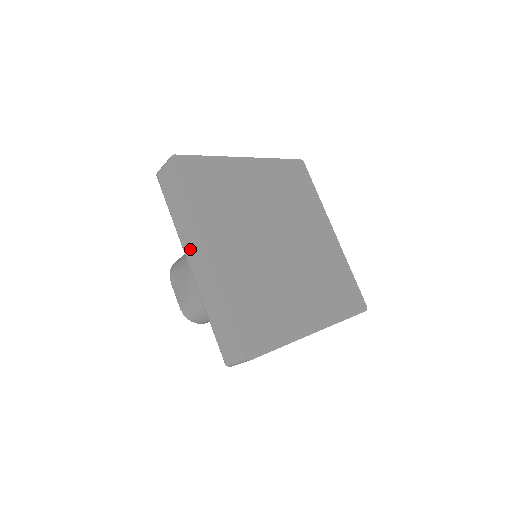
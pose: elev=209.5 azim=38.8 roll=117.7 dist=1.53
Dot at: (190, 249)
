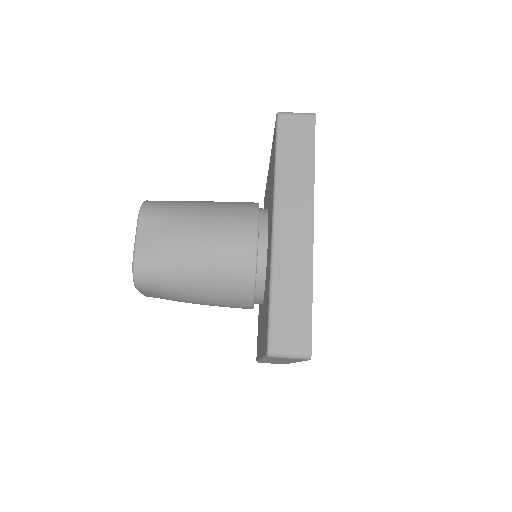
Dot at: (288, 209)
